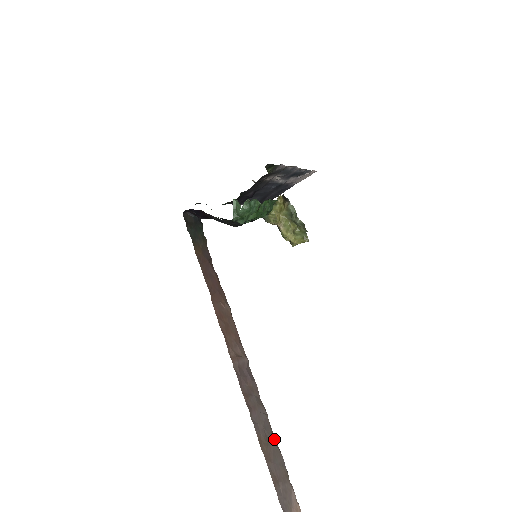
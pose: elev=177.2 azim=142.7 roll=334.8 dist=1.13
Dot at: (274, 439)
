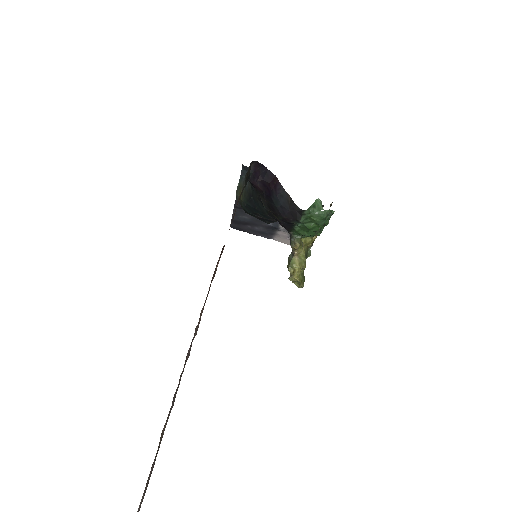
Dot at: occluded
